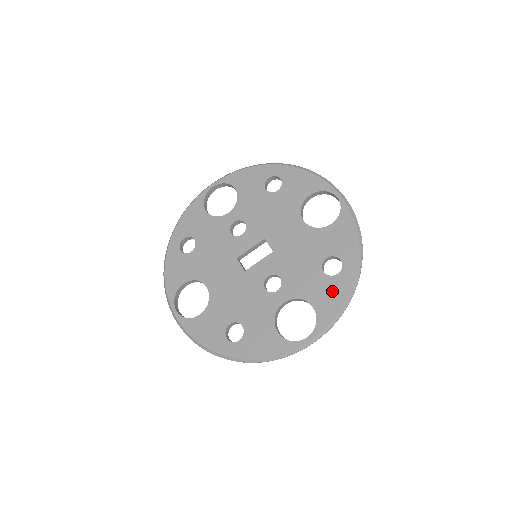
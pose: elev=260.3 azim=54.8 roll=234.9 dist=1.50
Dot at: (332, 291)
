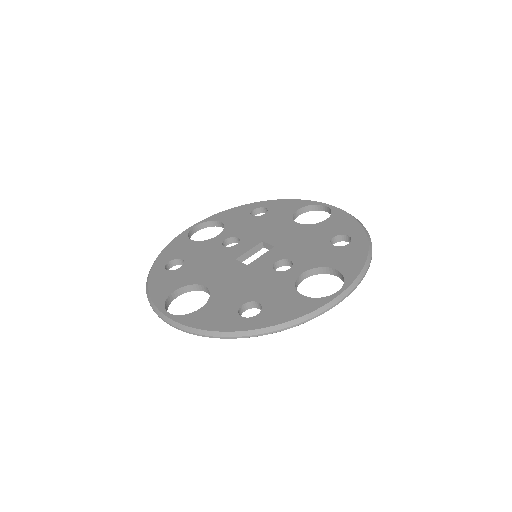
Dot at: (350, 254)
